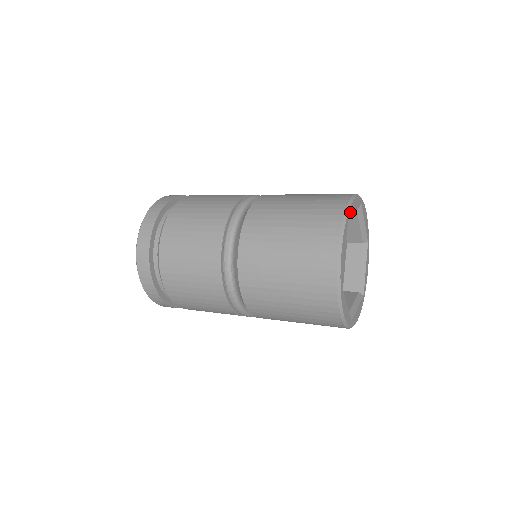
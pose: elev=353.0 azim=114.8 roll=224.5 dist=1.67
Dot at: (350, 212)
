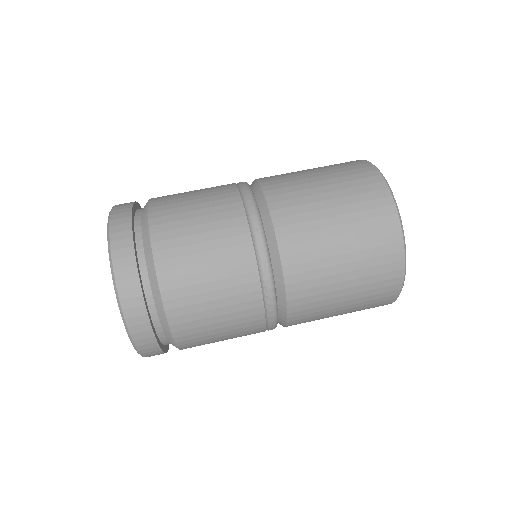
Dot at: occluded
